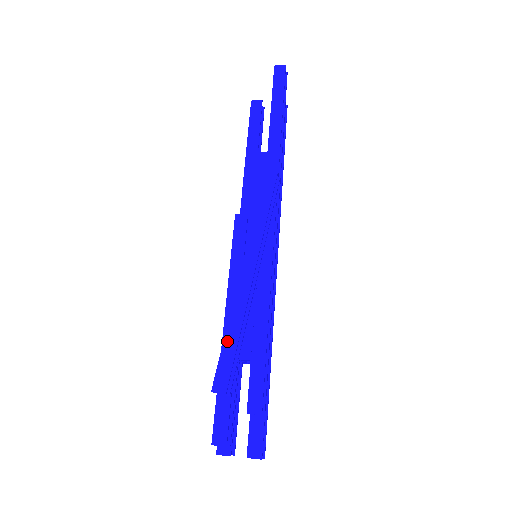
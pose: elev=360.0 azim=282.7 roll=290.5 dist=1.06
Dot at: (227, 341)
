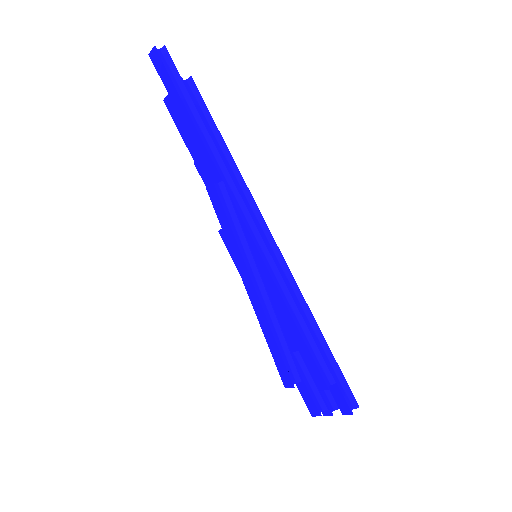
Dot at: (271, 348)
